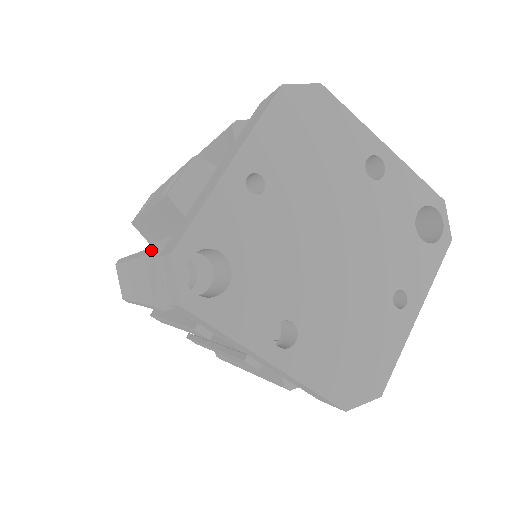
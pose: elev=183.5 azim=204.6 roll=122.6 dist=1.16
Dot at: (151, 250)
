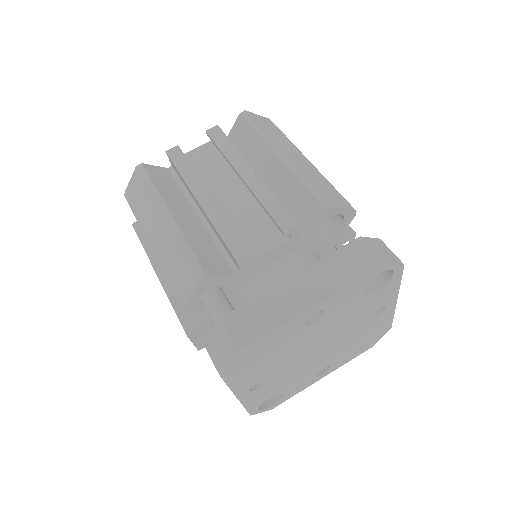
Dot at: occluded
